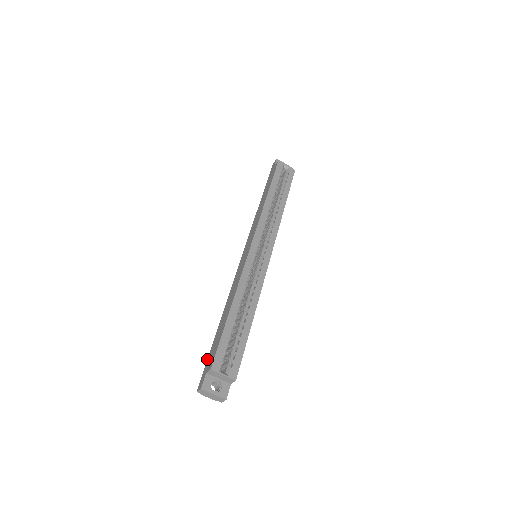
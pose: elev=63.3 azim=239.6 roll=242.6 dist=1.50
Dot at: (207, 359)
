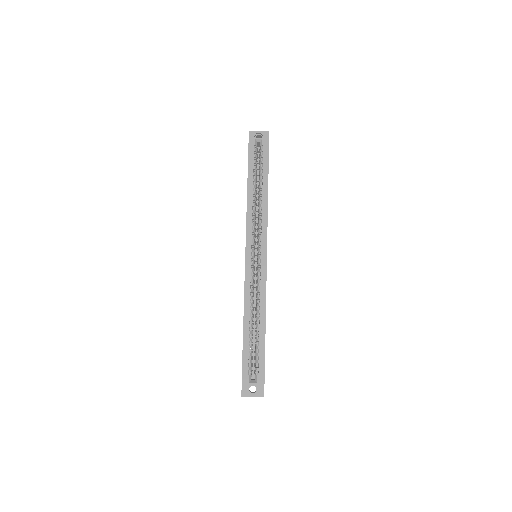
Dot at: occluded
